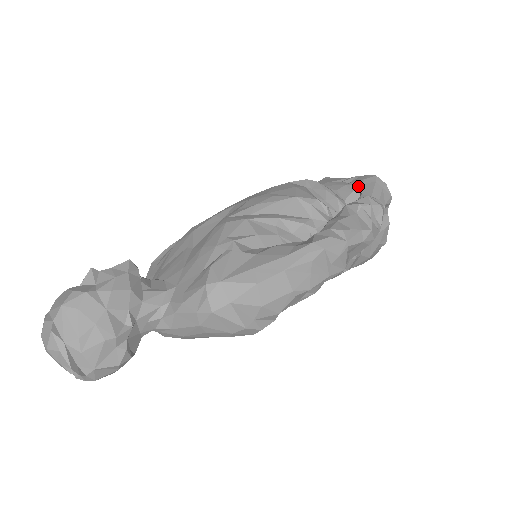
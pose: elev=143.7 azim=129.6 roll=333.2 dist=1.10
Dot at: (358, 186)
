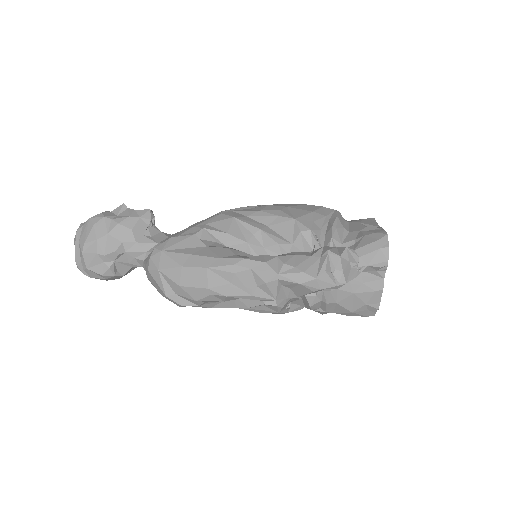
Dot at: (362, 236)
